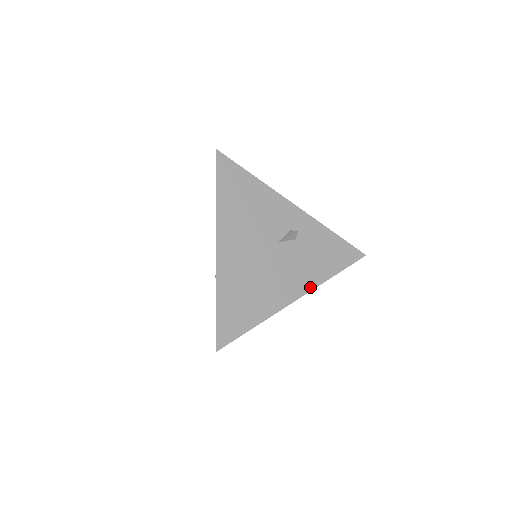
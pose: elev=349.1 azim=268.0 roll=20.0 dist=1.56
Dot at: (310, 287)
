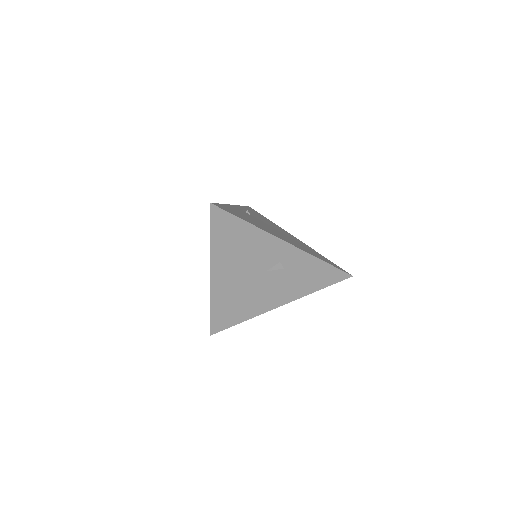
Dot at: (292, 299)
